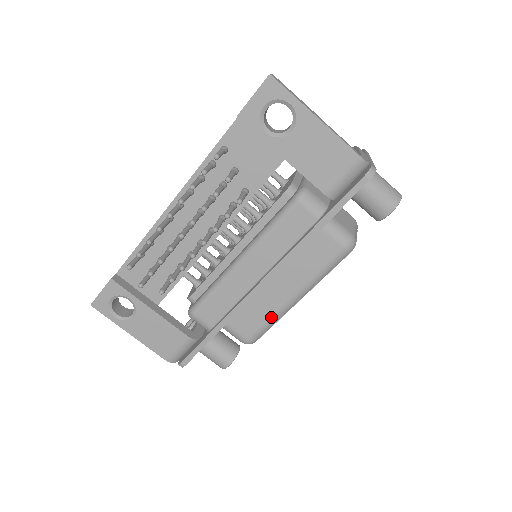
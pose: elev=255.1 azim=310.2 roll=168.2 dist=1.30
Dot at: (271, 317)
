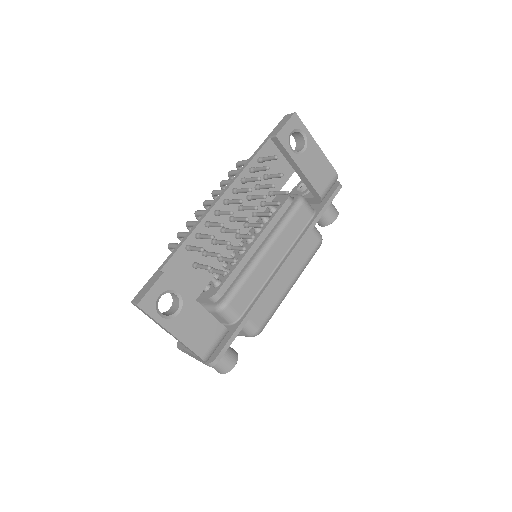
Dot at: (277, 303)
